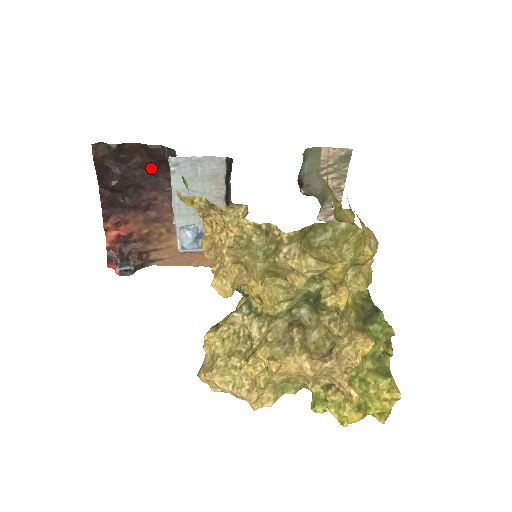
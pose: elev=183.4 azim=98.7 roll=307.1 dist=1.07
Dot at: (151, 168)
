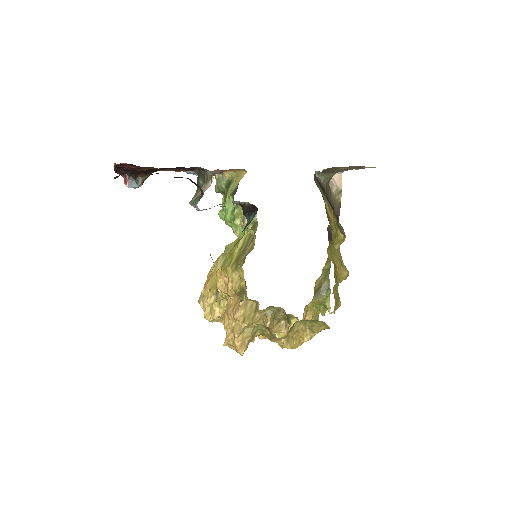
Dot at: occluded
